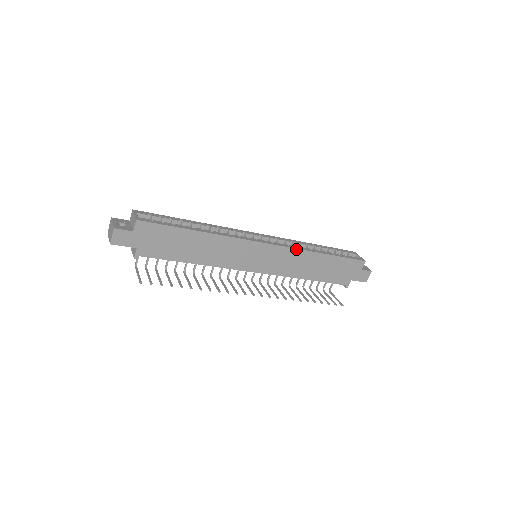
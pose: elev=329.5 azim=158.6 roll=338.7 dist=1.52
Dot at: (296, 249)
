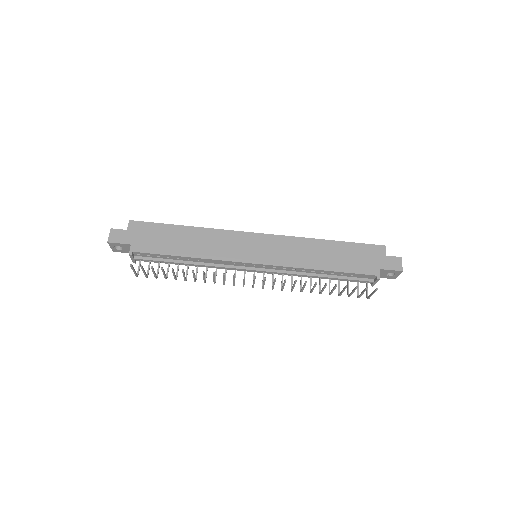
Dot at: (293, 237)
